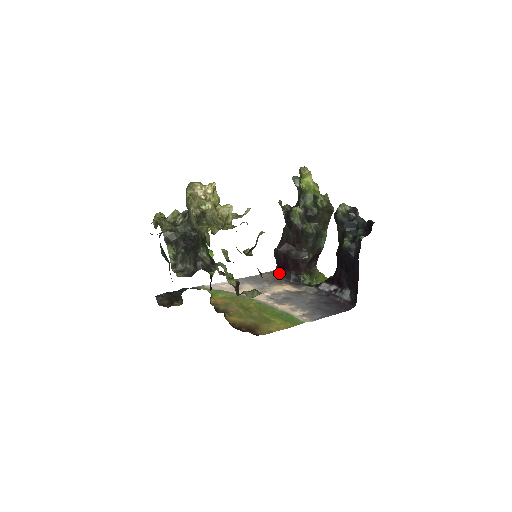
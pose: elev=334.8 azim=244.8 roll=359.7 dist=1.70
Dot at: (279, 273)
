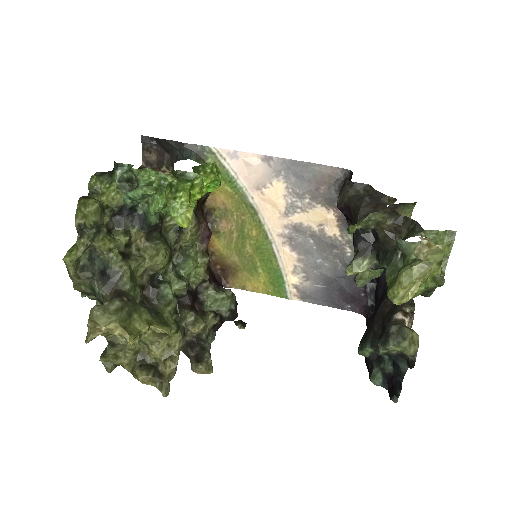
Dot at: occluded
